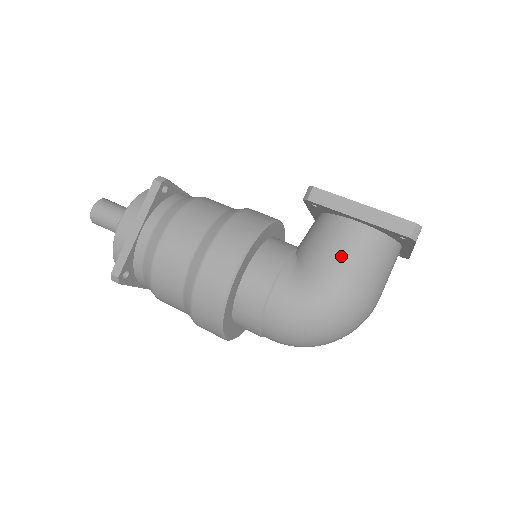
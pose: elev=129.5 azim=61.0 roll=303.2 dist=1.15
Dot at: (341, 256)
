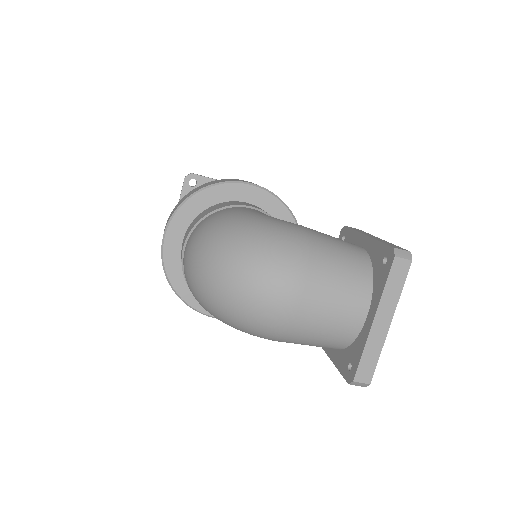
Dot at: (323, 233)
